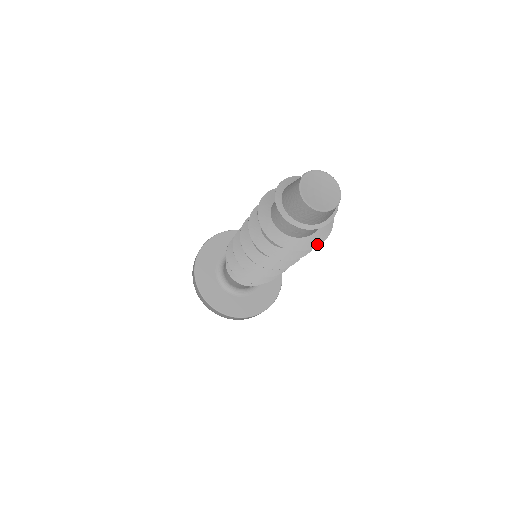
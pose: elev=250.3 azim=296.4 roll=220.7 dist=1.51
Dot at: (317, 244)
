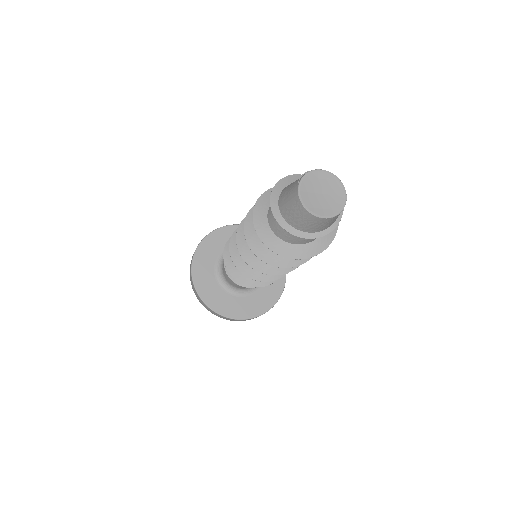
Dot at: (329, 242)
